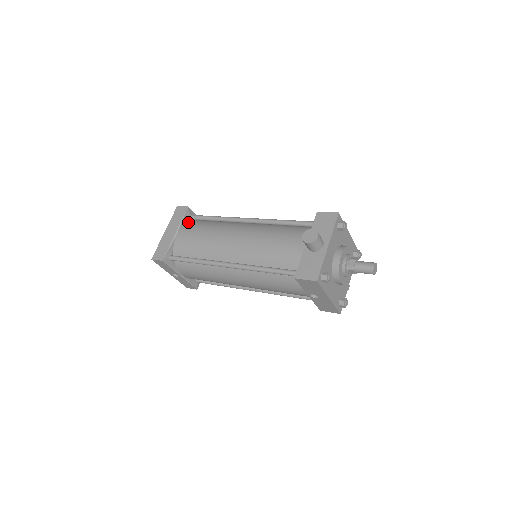
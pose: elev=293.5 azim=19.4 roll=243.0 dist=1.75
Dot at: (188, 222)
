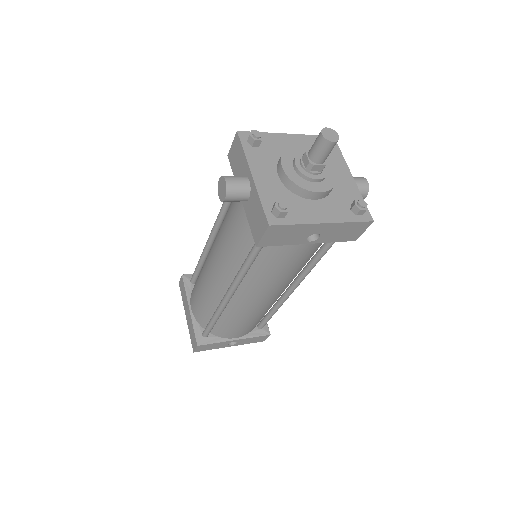
Dot at: occluded
